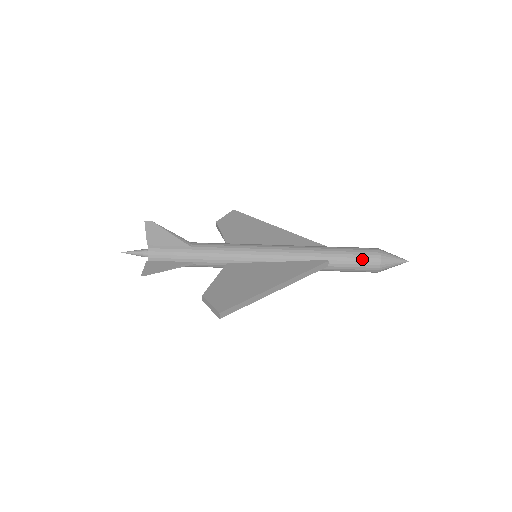
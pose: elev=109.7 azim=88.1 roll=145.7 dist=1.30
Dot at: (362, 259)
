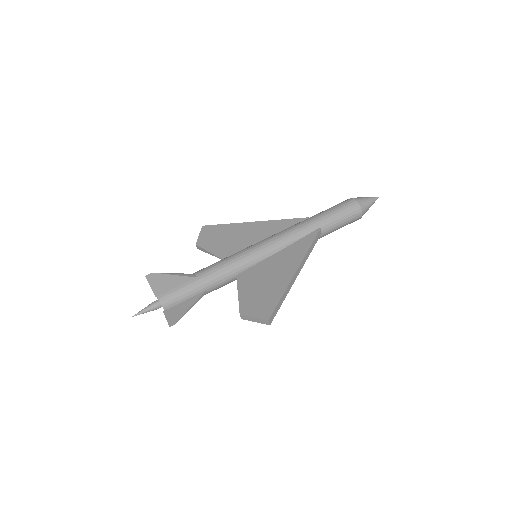
Dot at: (346, 213)
